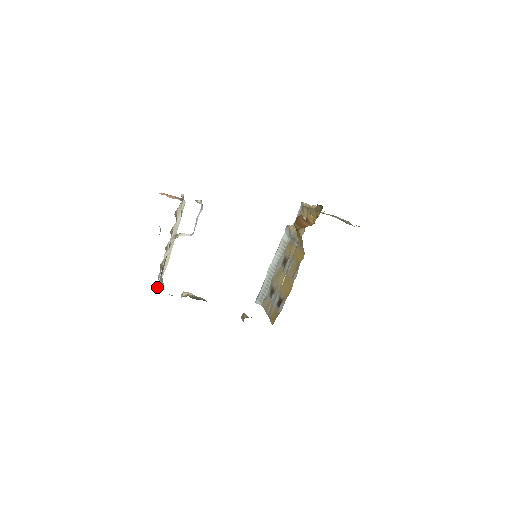
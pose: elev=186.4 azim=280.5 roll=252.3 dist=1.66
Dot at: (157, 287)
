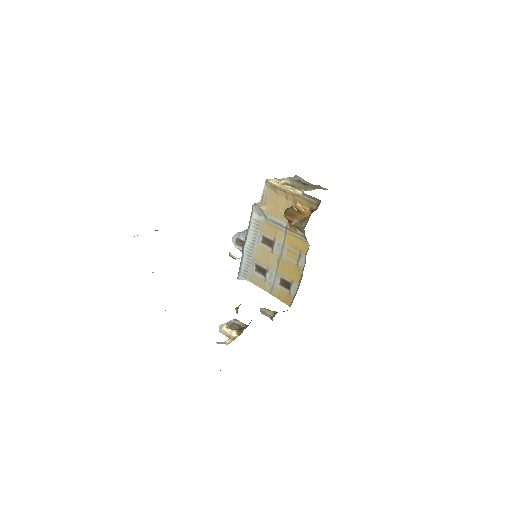
Dot at: occluded
